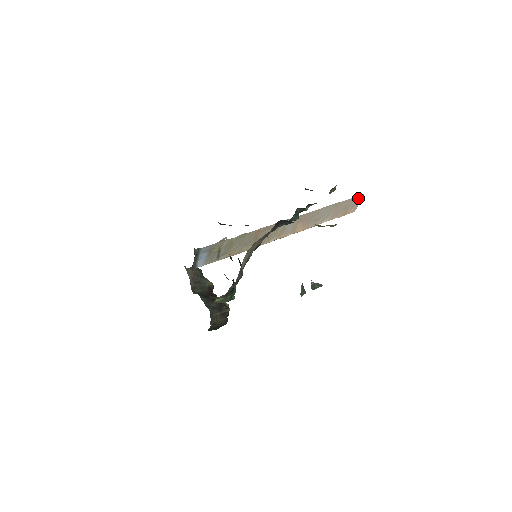
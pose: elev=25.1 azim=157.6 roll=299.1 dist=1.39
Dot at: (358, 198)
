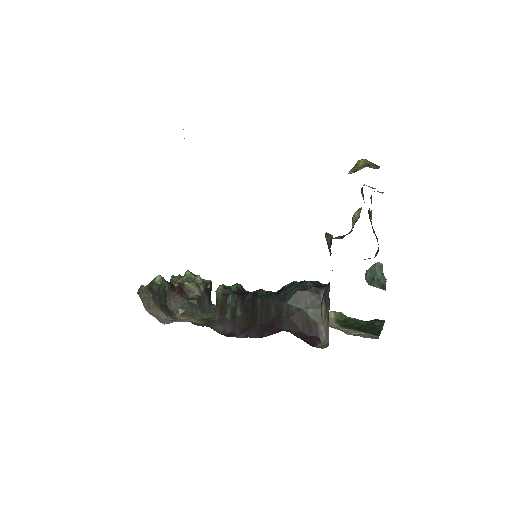
Dot at: out of frame
